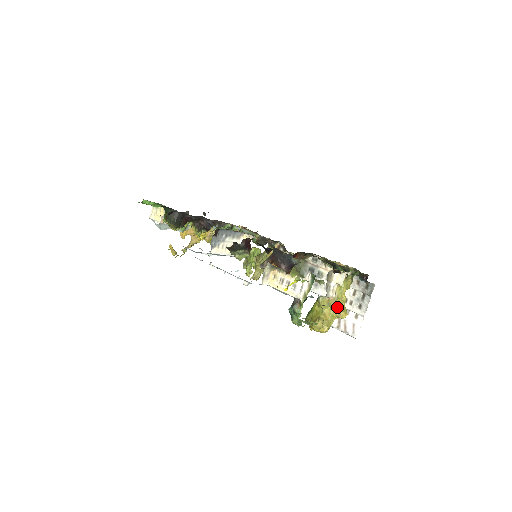
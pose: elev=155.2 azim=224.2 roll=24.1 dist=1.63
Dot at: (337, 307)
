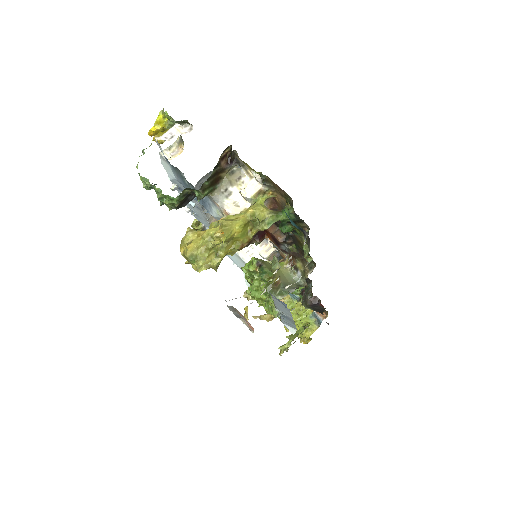
Dot at: (220, 221)
